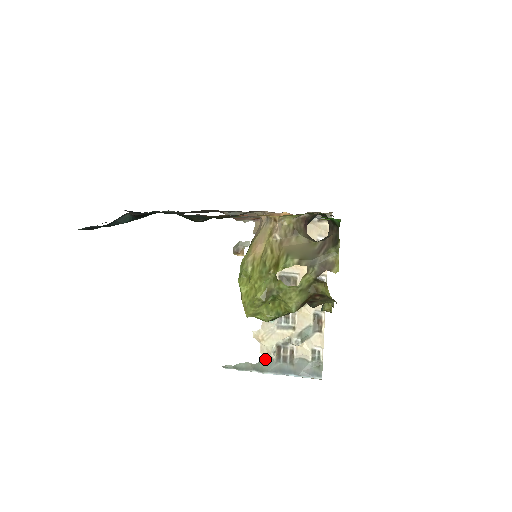
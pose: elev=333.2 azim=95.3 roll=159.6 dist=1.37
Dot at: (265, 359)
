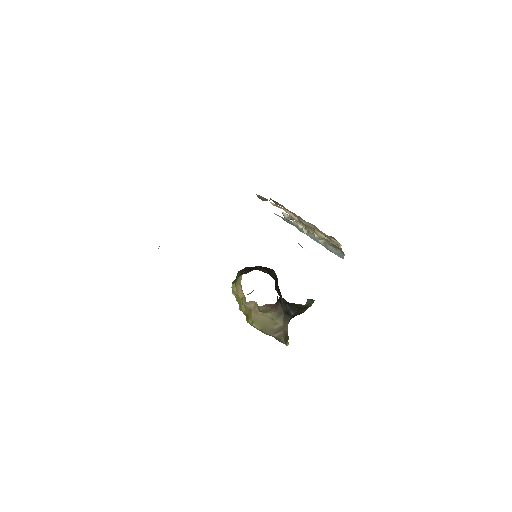
Dot at: occluded
